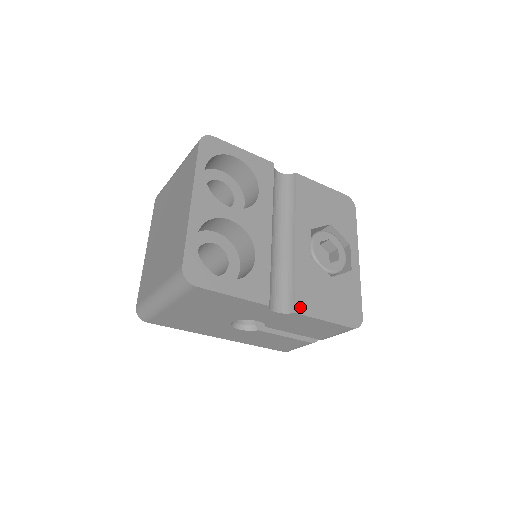
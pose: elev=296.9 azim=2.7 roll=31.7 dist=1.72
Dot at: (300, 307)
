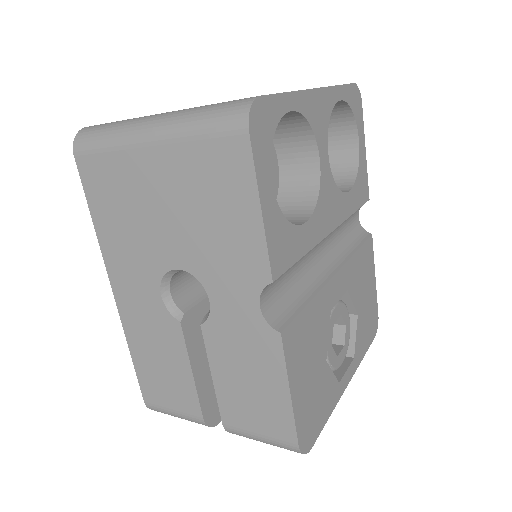
Dot at: (289, 337)
